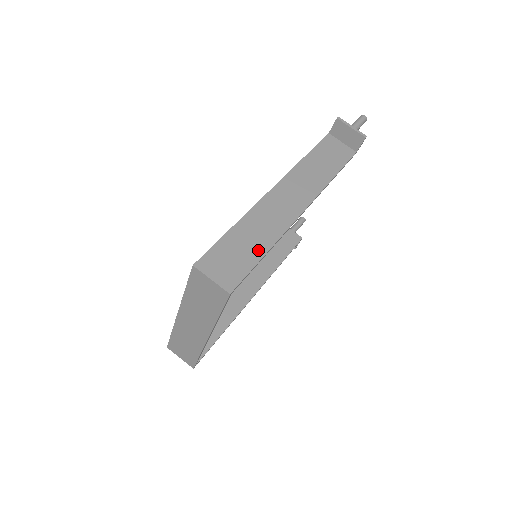
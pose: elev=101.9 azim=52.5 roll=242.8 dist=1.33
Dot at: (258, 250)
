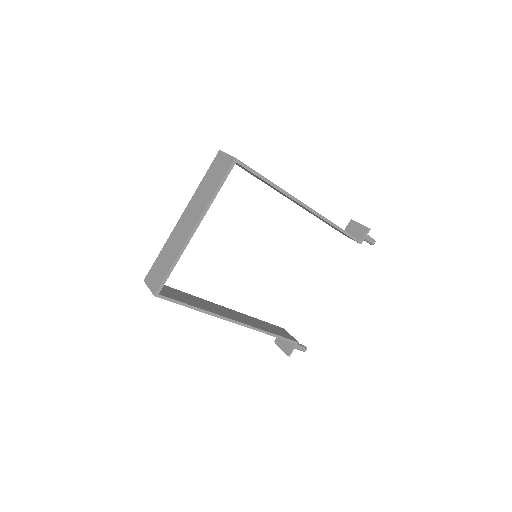
Dot at: occluded
